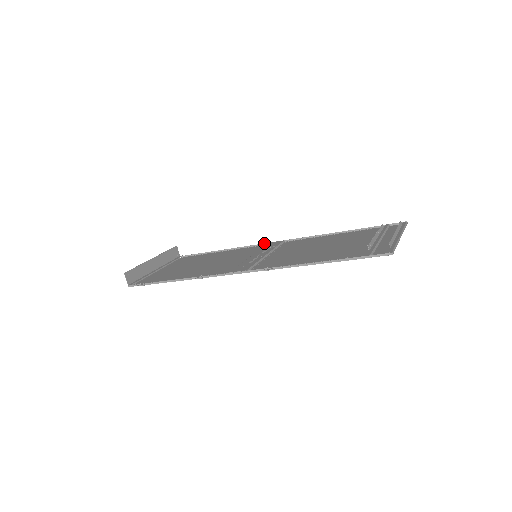
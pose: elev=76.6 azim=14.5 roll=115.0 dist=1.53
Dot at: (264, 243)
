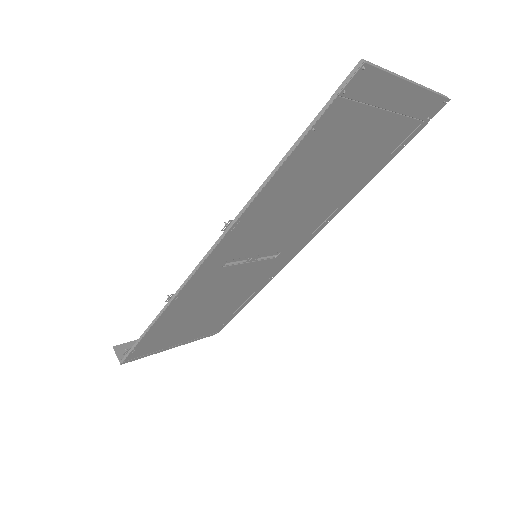
Dot at: occluded
